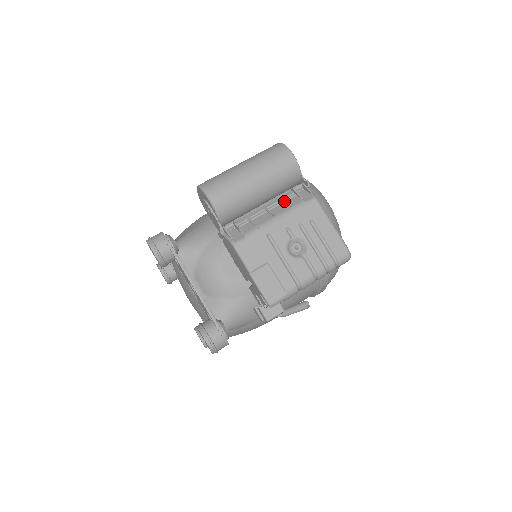
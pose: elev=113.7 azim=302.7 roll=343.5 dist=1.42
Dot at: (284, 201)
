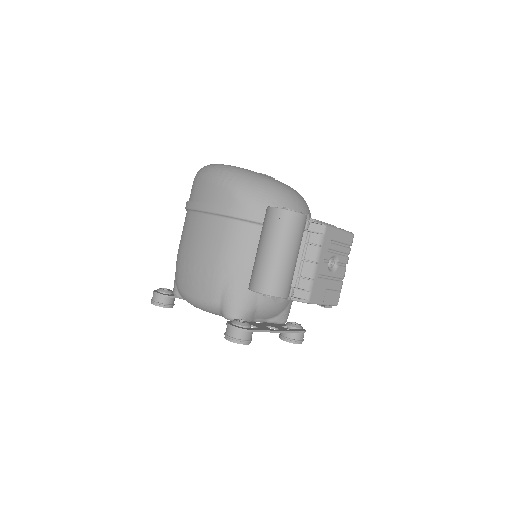
Dot at: (308, 244)
